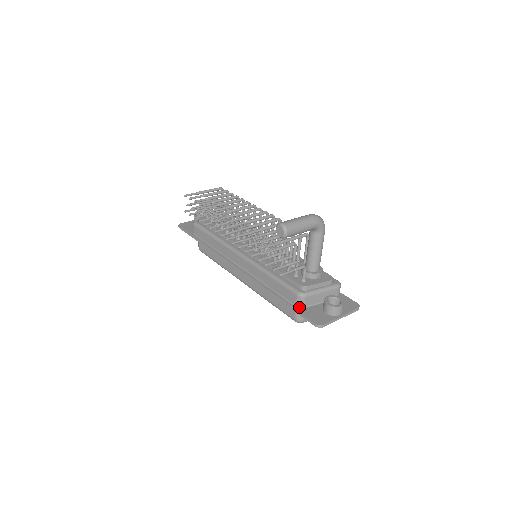
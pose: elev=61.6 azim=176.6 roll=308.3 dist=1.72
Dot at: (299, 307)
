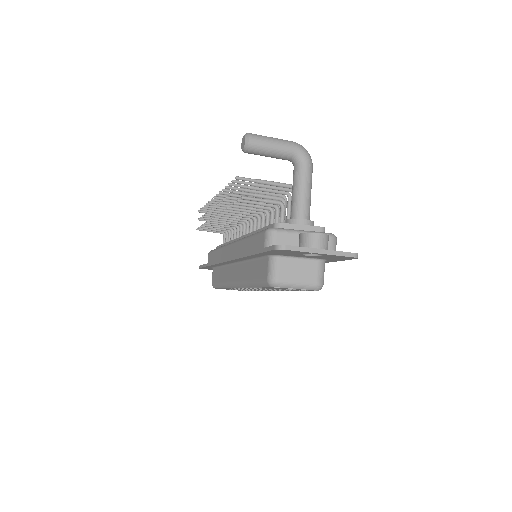
Dot at: occluded
